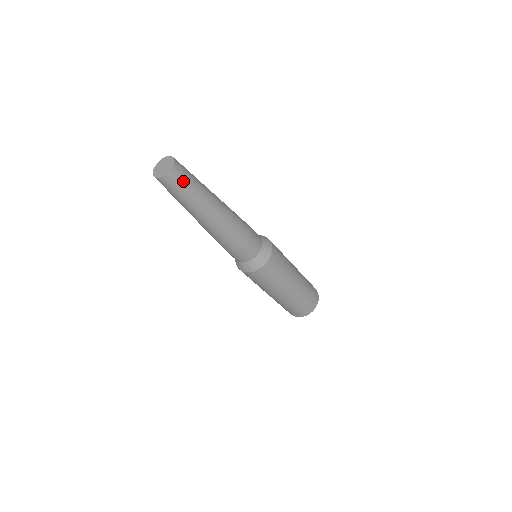
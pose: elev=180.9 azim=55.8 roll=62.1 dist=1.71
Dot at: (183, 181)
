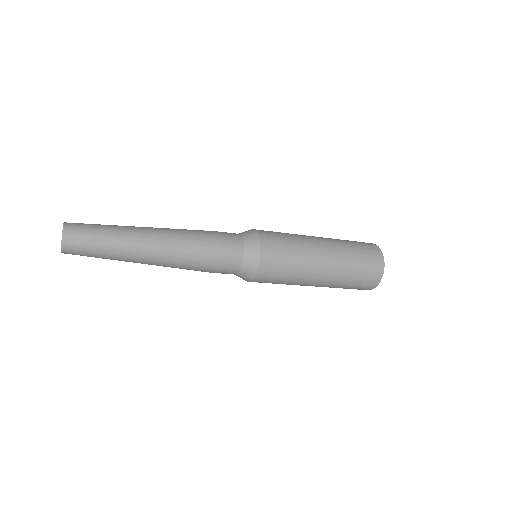
Dot at: (84, 255)
